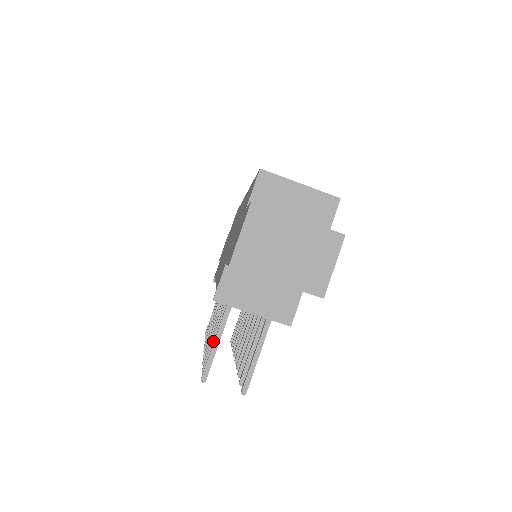
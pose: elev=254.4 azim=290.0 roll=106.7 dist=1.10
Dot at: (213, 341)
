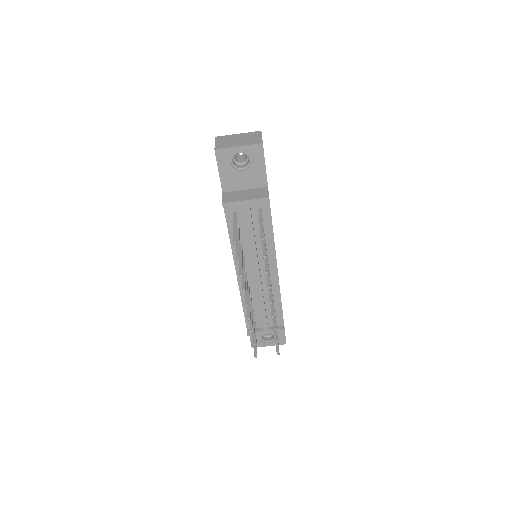
Dot at: (237, 247)
